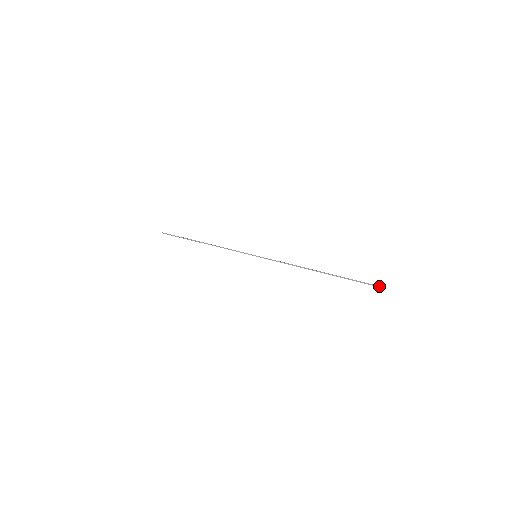
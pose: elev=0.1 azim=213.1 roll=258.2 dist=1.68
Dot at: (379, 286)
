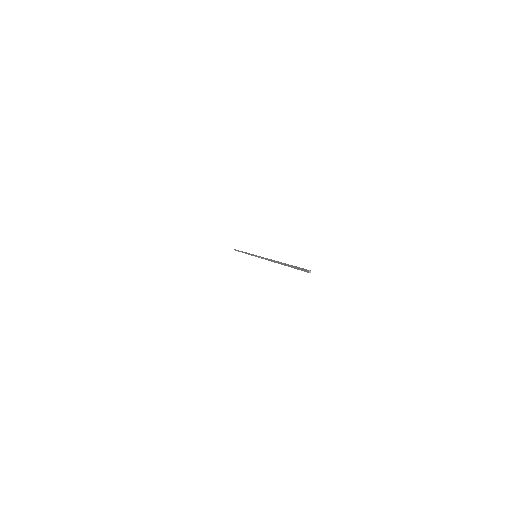
Dot at: (305, 269)
